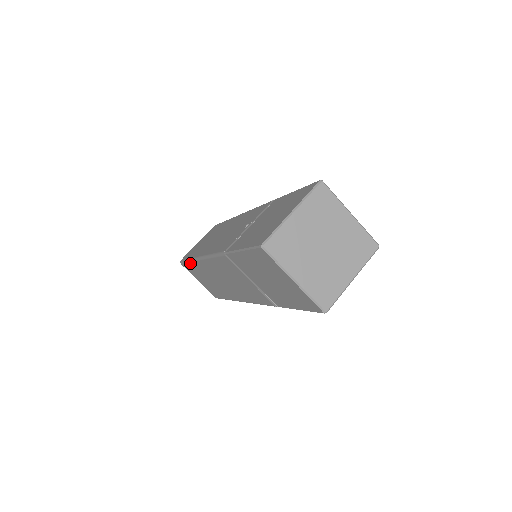
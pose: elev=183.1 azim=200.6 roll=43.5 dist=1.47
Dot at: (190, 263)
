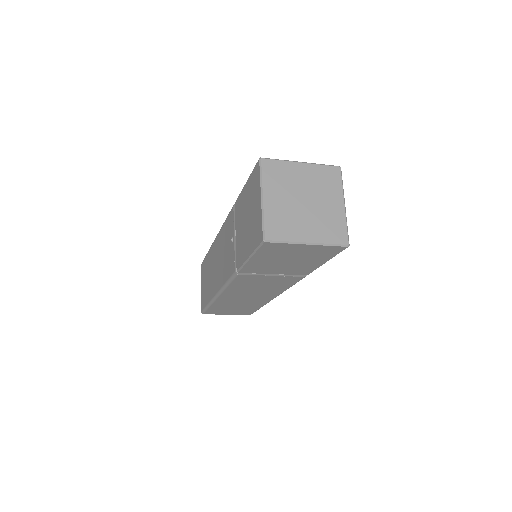
Dot at: (211, 307)
